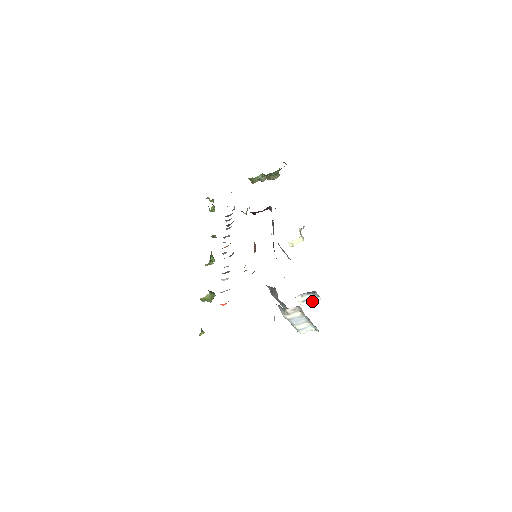
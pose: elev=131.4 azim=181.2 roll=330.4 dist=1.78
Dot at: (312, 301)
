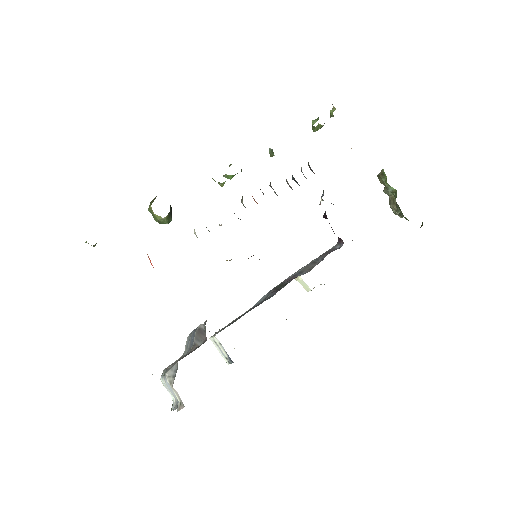
Dot at: (221, 353)
